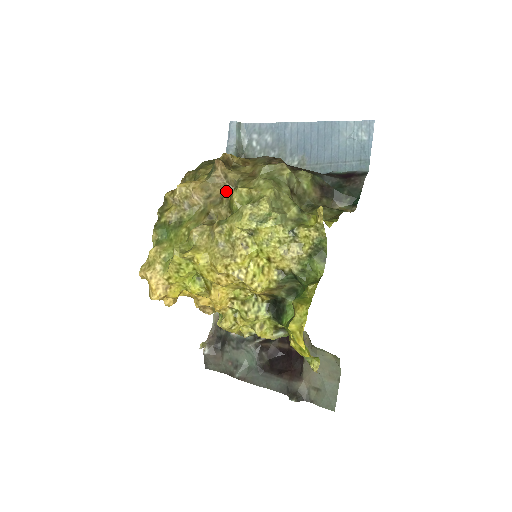
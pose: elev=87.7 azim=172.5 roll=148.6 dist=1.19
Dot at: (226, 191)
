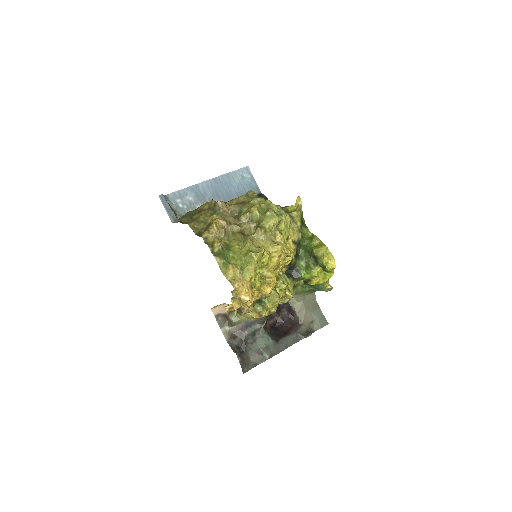
Dot at: (234, 218)
